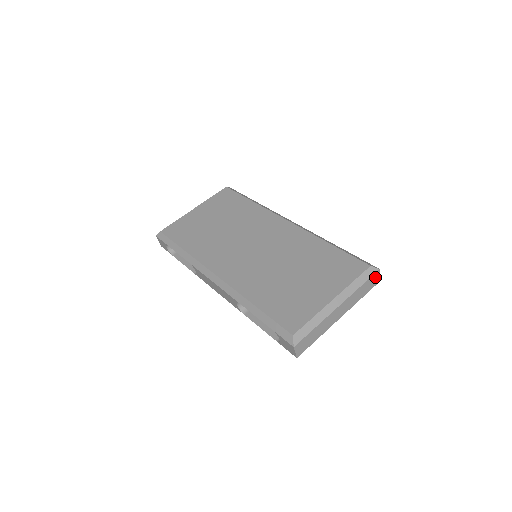
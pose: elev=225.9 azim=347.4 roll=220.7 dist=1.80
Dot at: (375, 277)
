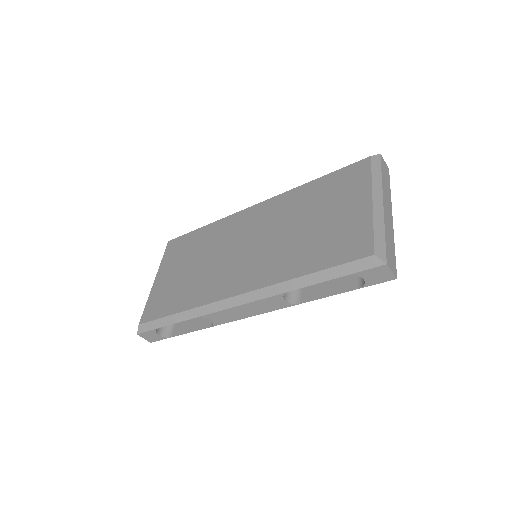
Dot at: (383, 164)
